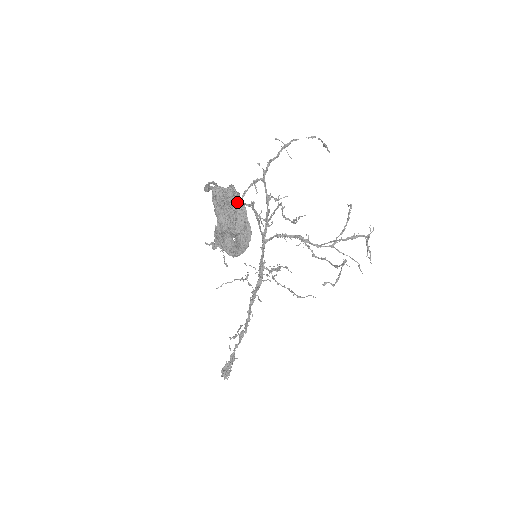
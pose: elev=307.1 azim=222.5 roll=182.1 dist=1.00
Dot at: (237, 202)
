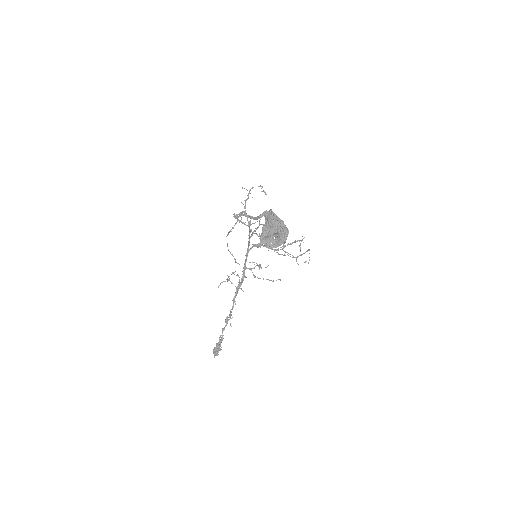
Dot at: occluded
